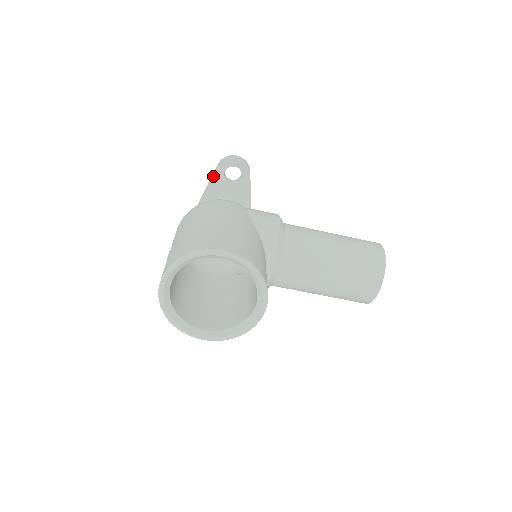
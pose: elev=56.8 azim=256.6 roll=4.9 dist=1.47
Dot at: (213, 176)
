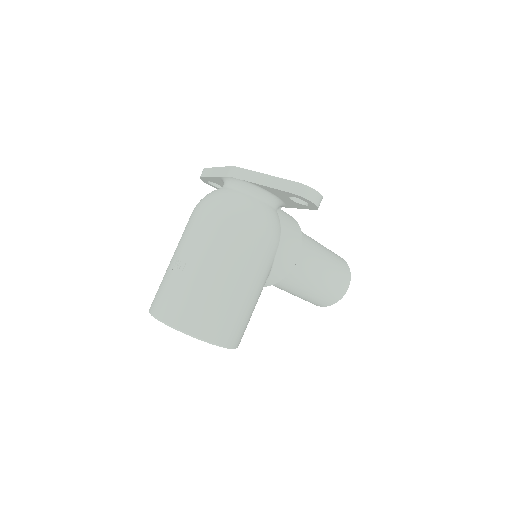
Dot at: (280, 190)
